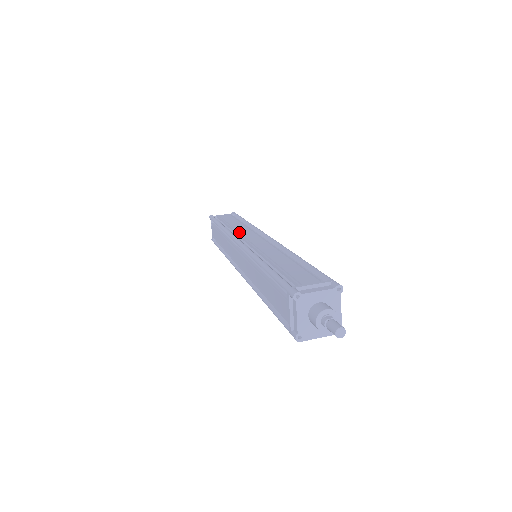
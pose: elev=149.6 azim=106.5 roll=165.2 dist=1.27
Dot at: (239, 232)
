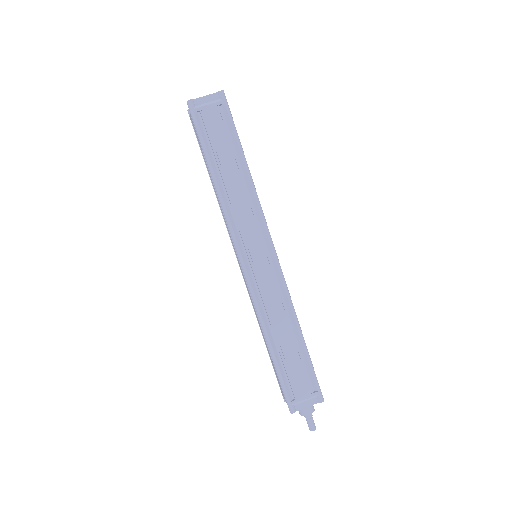
Dot at: (239, 223)
